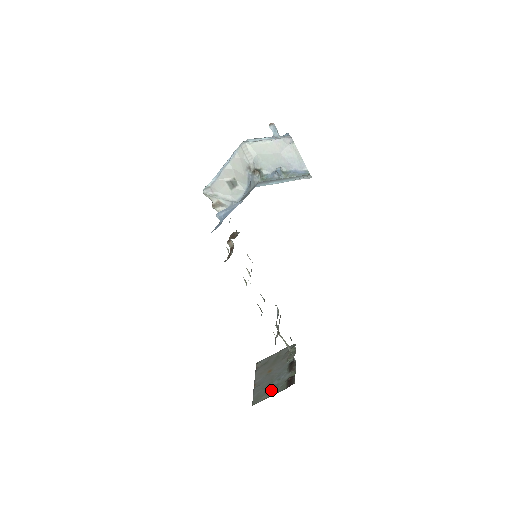
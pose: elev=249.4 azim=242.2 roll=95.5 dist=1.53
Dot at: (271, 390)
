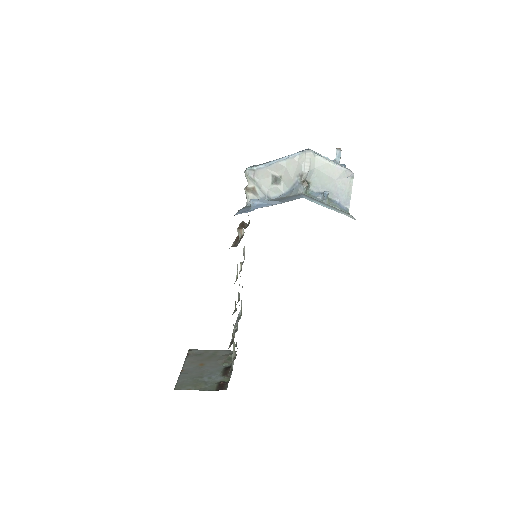
Dot at: (199, 384)
